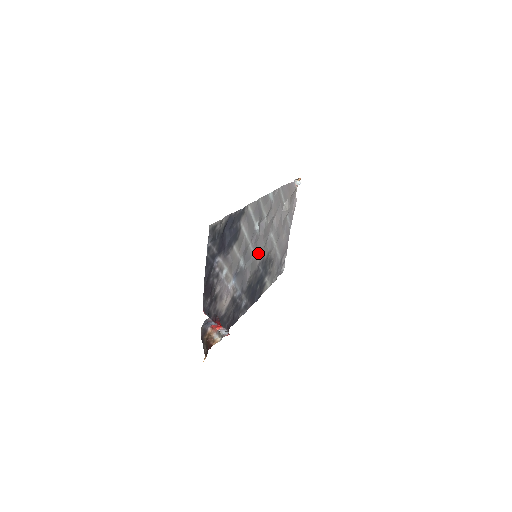
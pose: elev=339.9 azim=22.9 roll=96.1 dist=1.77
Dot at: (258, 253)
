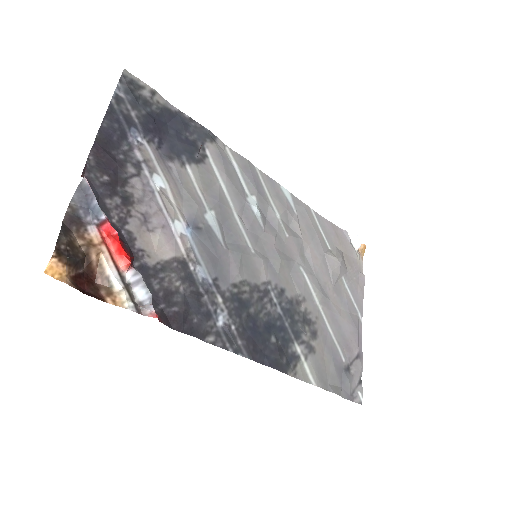
Dot at: (263, 258)
